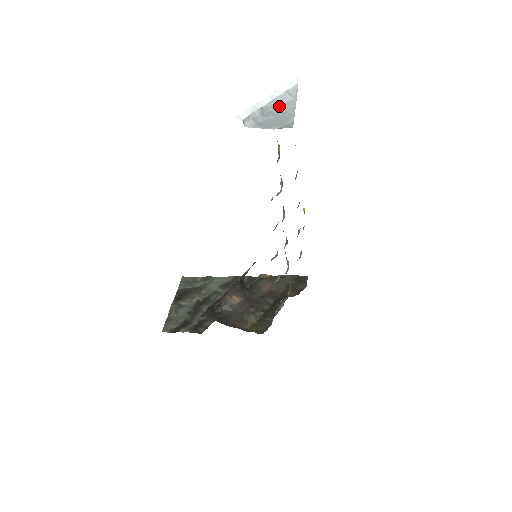
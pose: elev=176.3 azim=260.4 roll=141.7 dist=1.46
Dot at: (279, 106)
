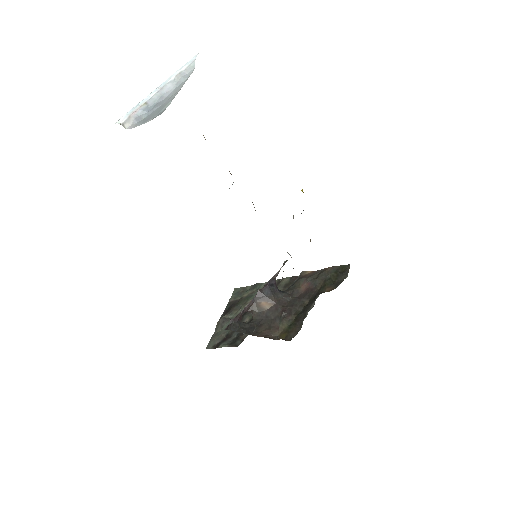
Dot at: (169, 93)
